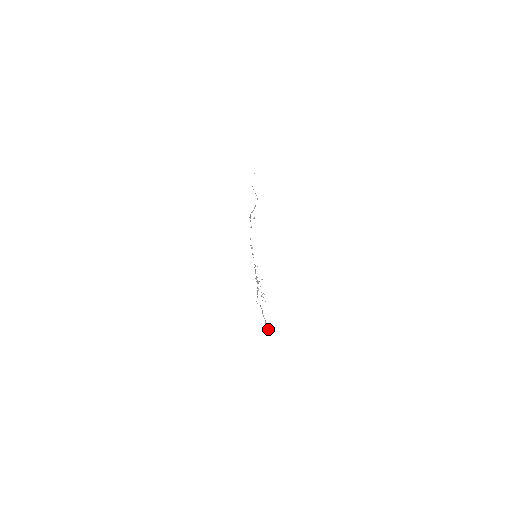
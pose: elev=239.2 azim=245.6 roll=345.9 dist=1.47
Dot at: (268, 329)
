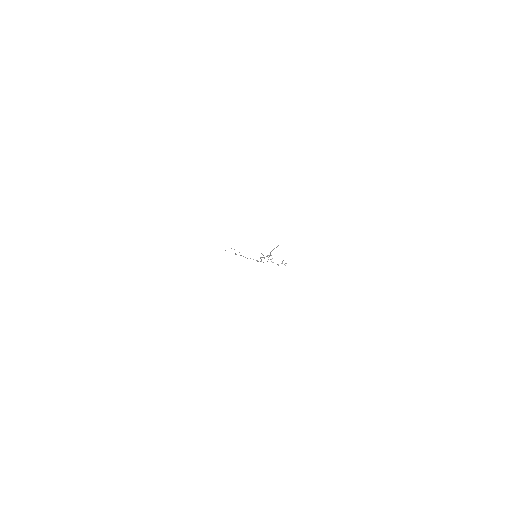
Dot at: occluded
